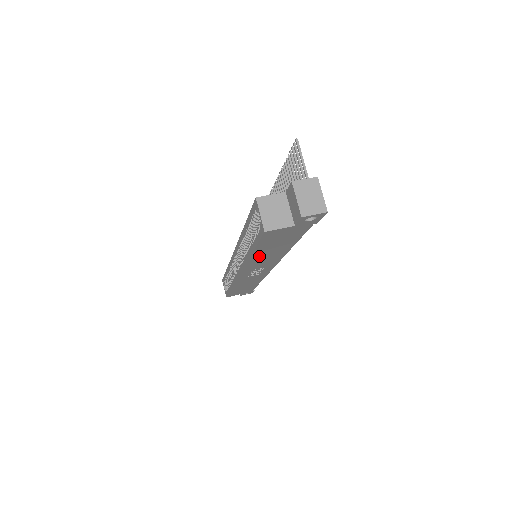
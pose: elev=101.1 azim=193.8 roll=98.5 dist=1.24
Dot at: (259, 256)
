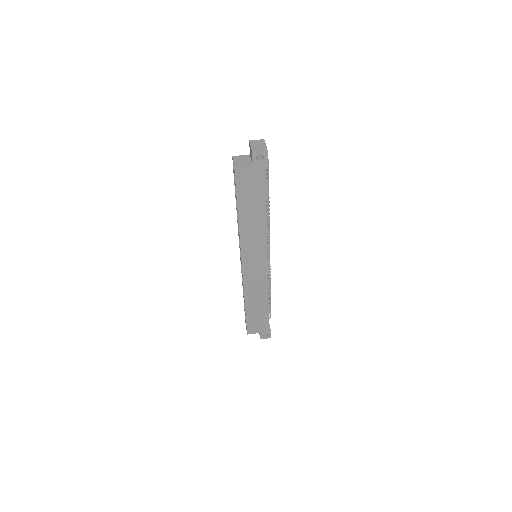
Dot at: (245, 221)
